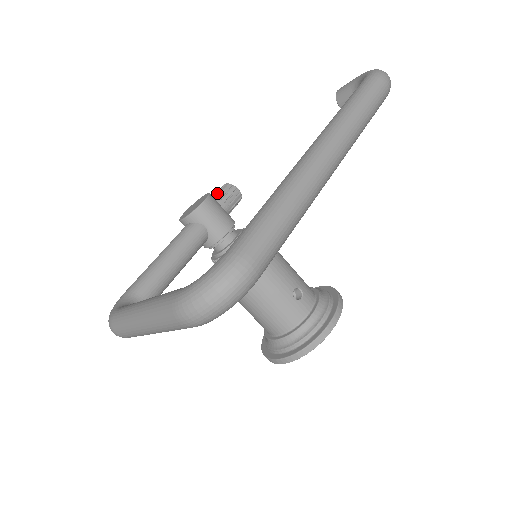
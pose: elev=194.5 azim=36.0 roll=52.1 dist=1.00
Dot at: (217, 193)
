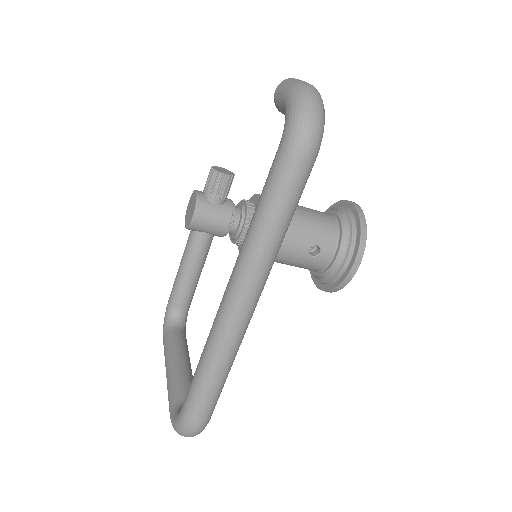
Dot at: (206, 186)
